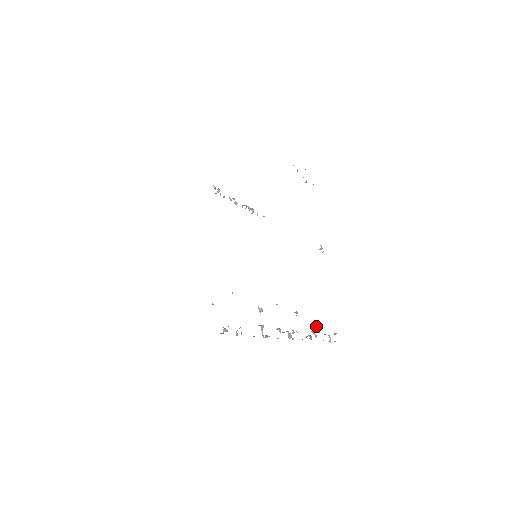
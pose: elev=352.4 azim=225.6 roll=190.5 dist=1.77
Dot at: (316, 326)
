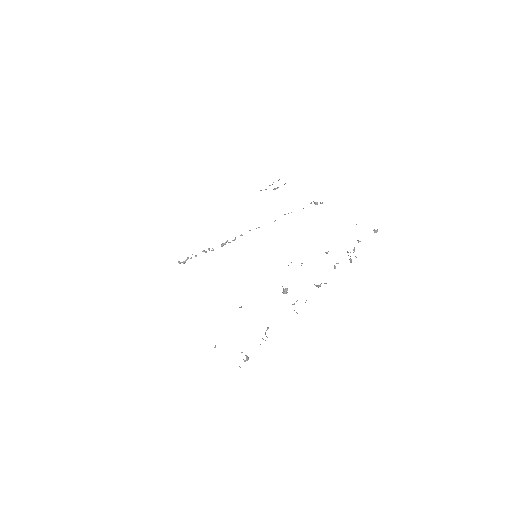
Dot at: occluded
